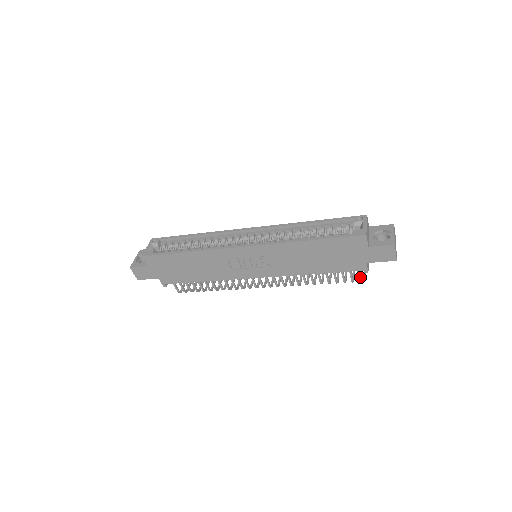
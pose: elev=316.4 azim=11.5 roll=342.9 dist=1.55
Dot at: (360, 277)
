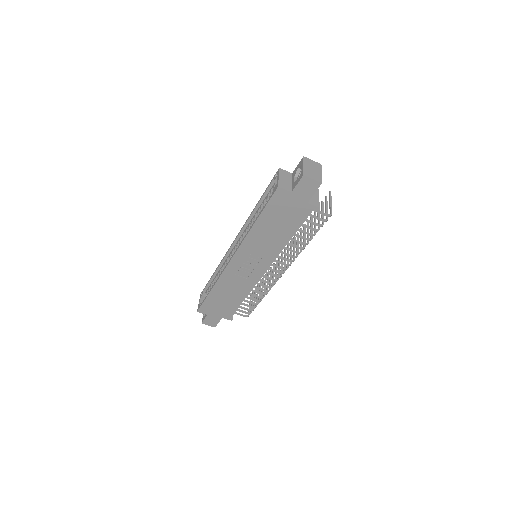
Dot at: (323, 214)
